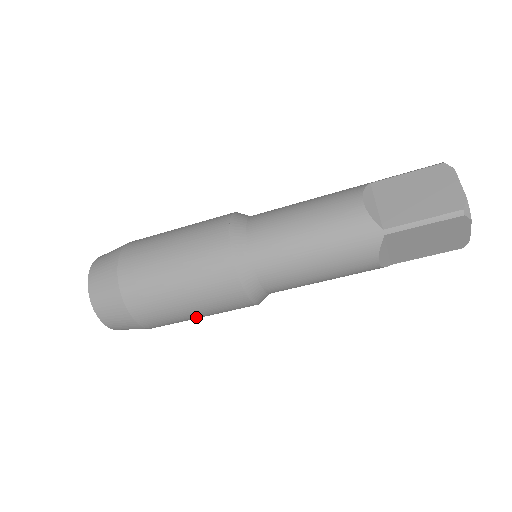
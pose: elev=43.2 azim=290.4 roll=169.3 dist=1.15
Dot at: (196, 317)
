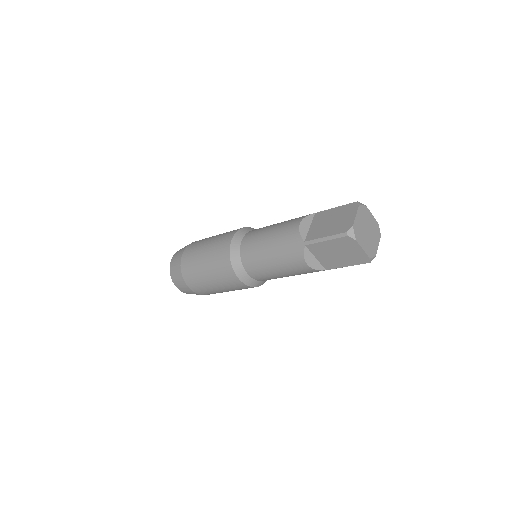
Dot at: occluded
